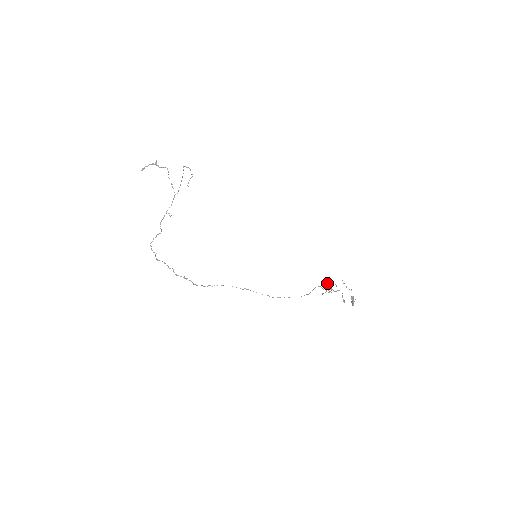
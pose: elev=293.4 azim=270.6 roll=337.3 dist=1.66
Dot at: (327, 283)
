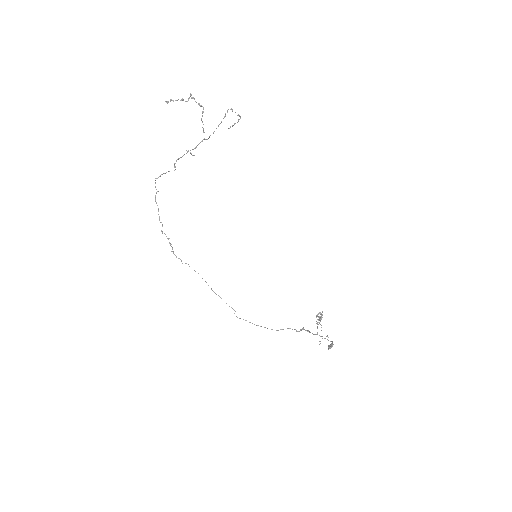
Dot at: occluded
